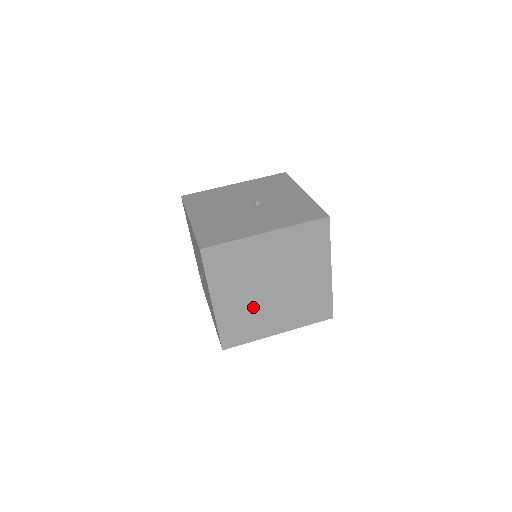
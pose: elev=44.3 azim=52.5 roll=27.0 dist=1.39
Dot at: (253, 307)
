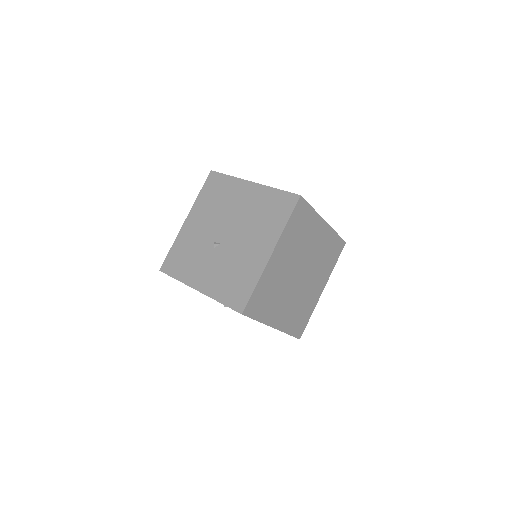
Dot at: (282, 283)
